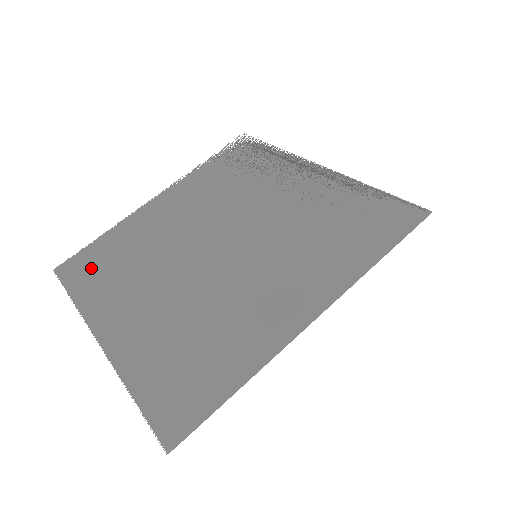
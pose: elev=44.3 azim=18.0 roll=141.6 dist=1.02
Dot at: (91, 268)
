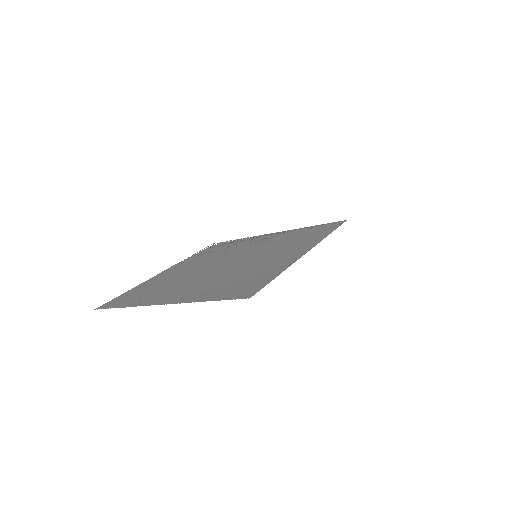
Dot at: occluded
